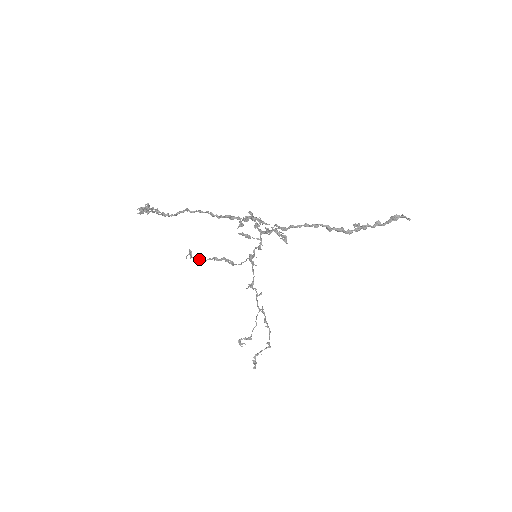
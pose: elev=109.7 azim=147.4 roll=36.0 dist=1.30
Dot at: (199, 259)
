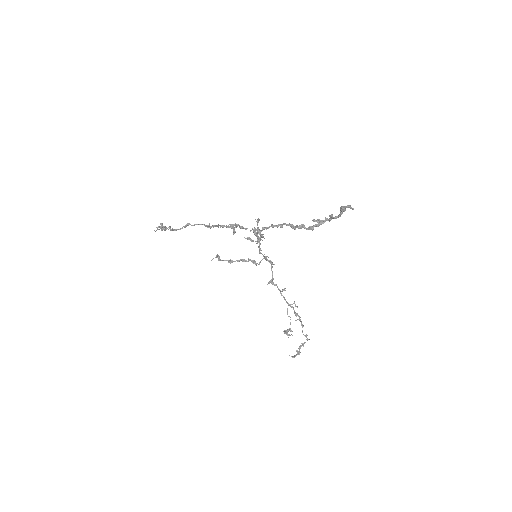
Dot at: occluded
